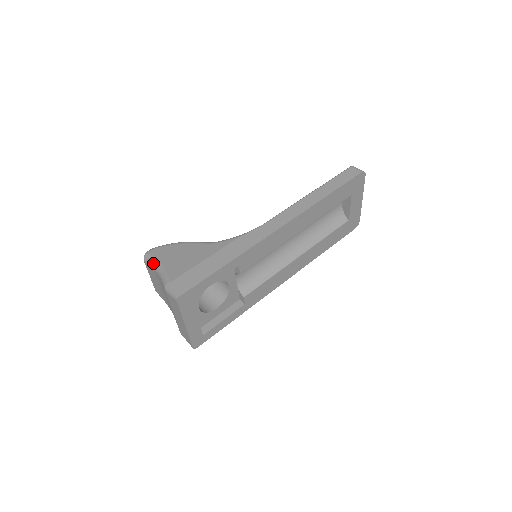
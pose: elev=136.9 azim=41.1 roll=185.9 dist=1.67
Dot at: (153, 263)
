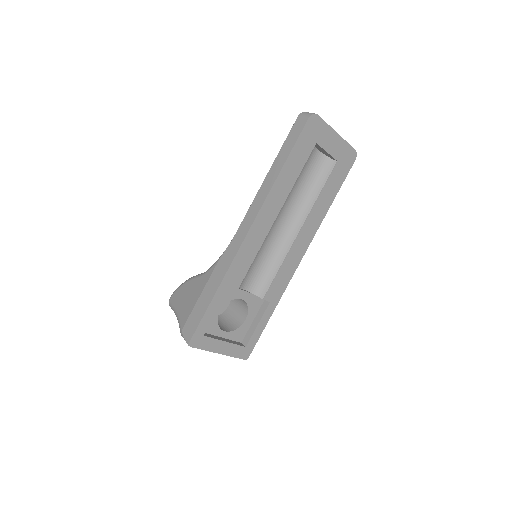
Dot at: occluded
